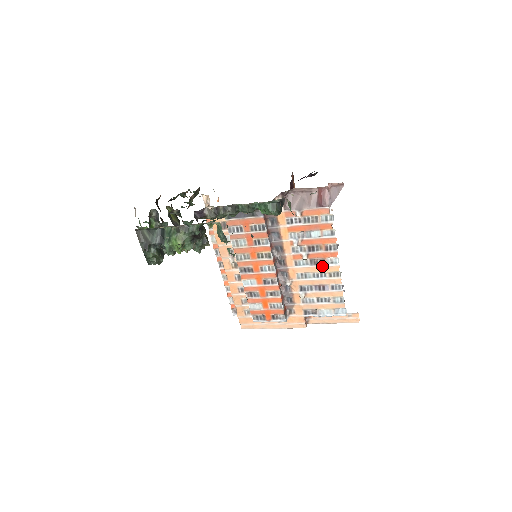
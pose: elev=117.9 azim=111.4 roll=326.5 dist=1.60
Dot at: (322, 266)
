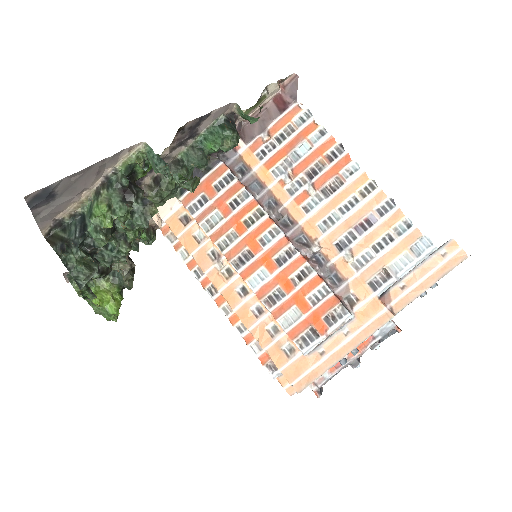
Dot at: (342, 189)
